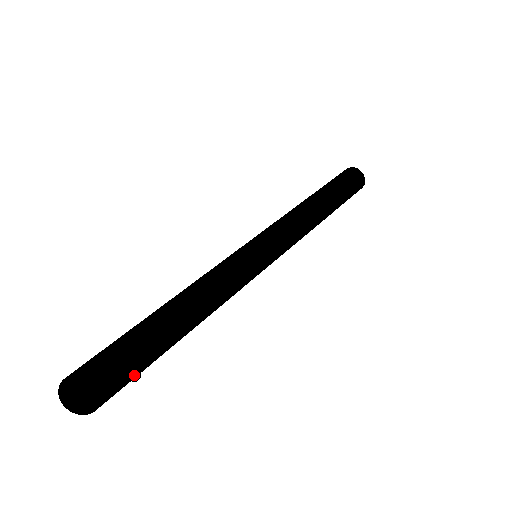
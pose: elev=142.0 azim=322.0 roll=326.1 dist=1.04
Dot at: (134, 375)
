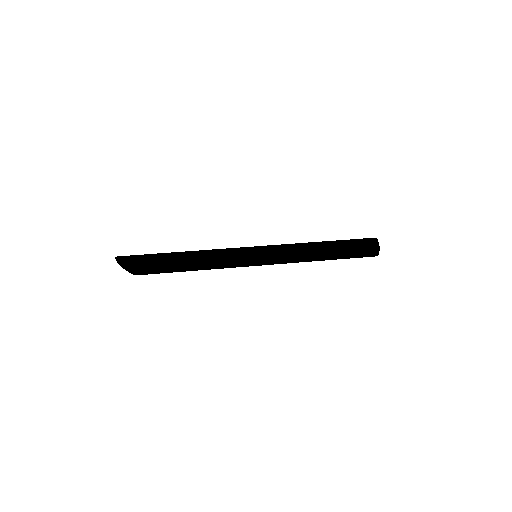
Dot at: (149, 265)
